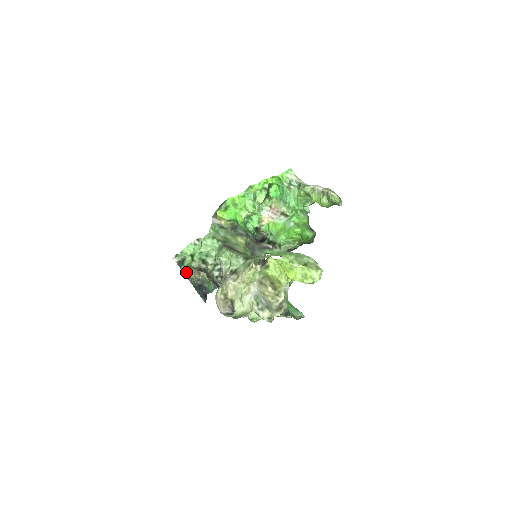
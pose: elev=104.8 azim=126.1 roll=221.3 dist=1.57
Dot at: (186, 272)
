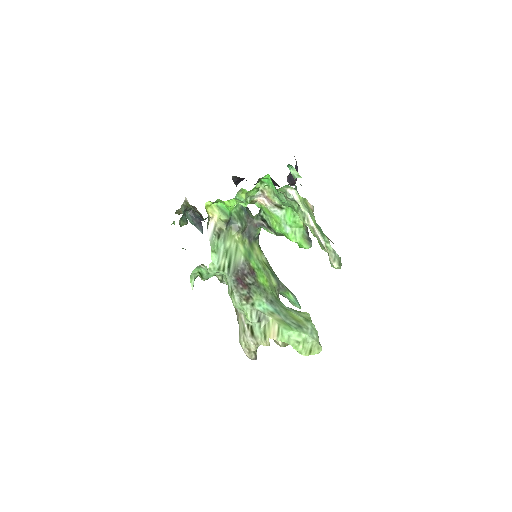
Dot at: (177, 213)
